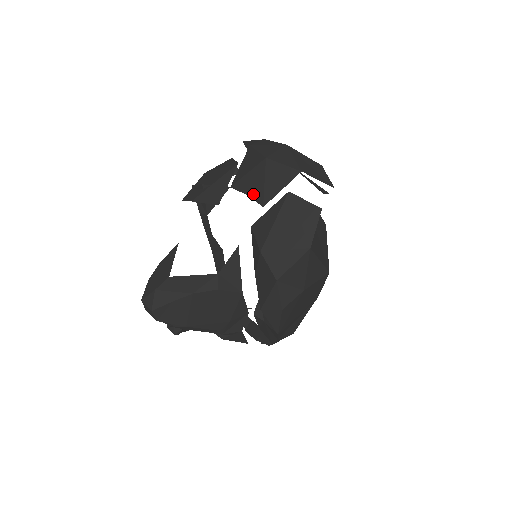
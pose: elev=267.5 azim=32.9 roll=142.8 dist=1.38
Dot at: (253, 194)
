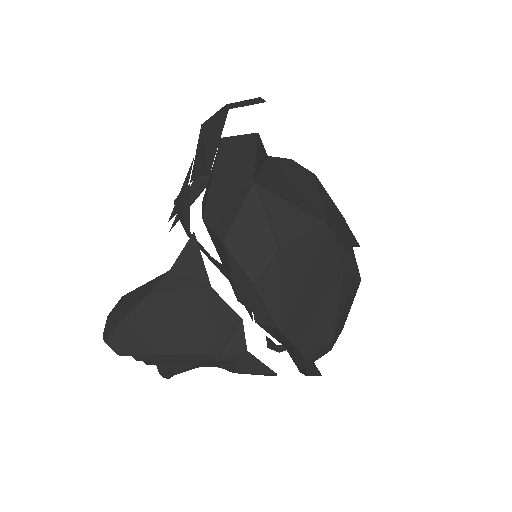
Dot at: (202, 171)
